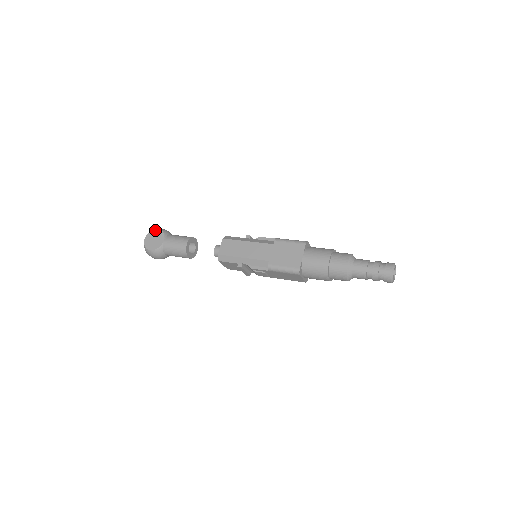
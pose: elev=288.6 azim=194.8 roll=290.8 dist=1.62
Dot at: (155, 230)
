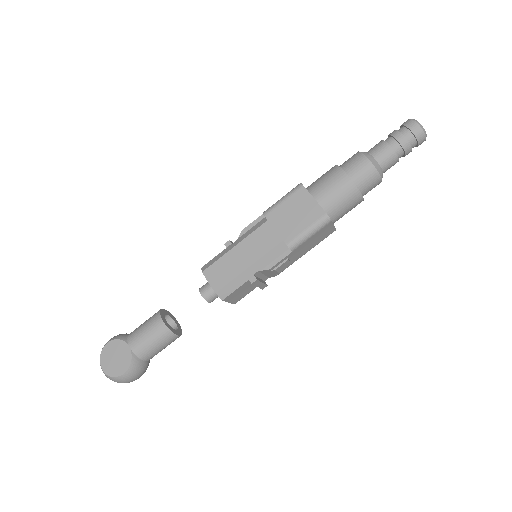
Dot at: (105, 347)
